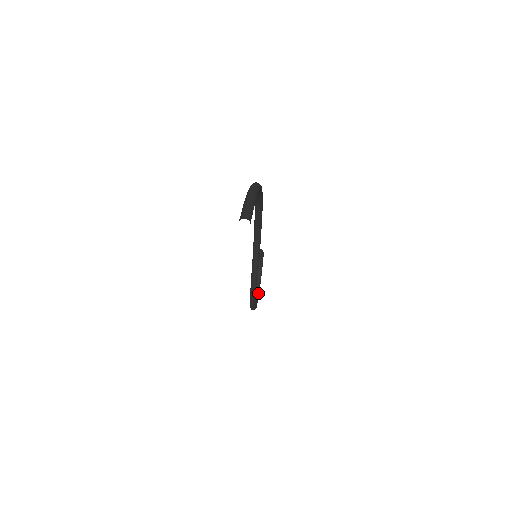
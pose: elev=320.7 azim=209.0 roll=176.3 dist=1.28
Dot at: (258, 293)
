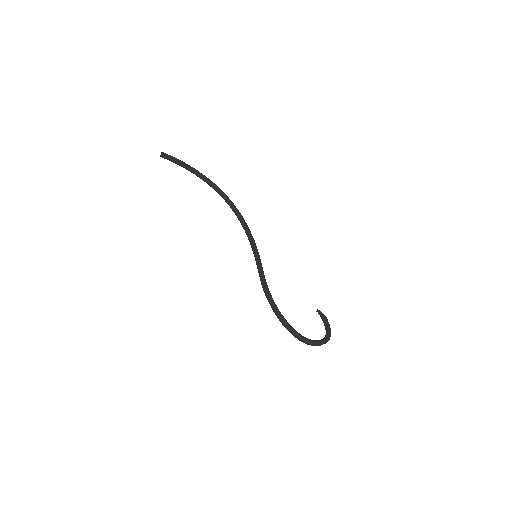
Dot at: (315, 341)
